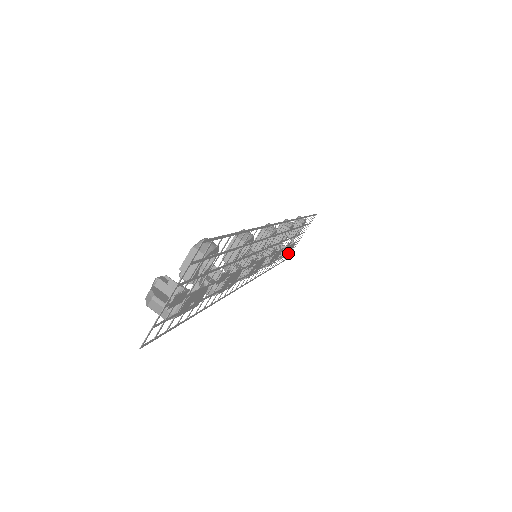
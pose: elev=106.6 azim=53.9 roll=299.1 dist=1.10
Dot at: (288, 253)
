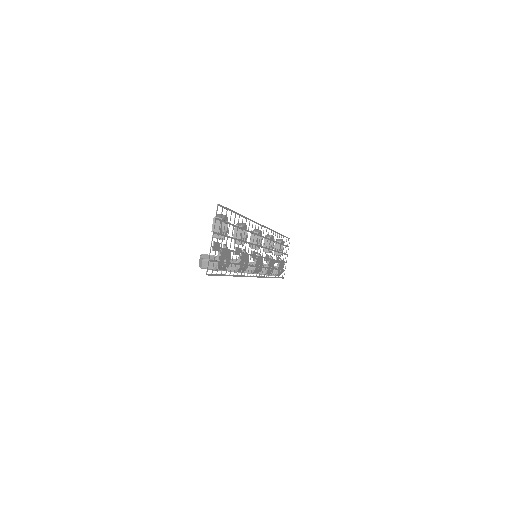
Dot at: (282, 271)
